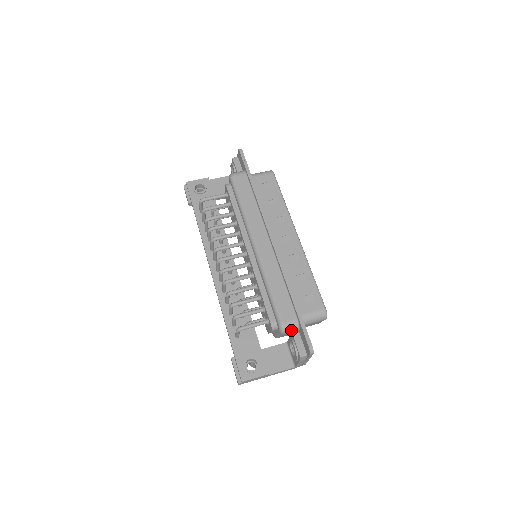
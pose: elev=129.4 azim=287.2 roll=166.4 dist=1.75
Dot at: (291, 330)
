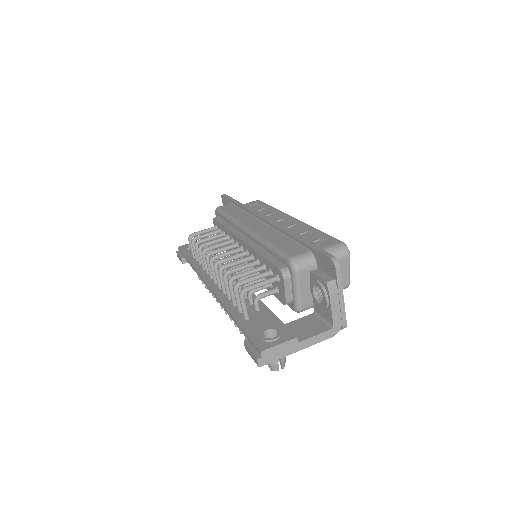
Dot at: (306, 264)
